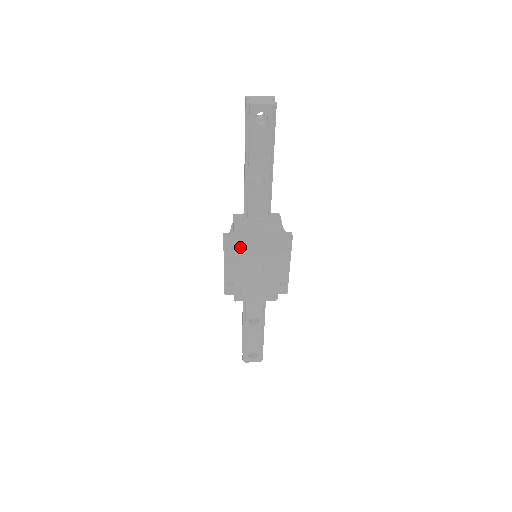
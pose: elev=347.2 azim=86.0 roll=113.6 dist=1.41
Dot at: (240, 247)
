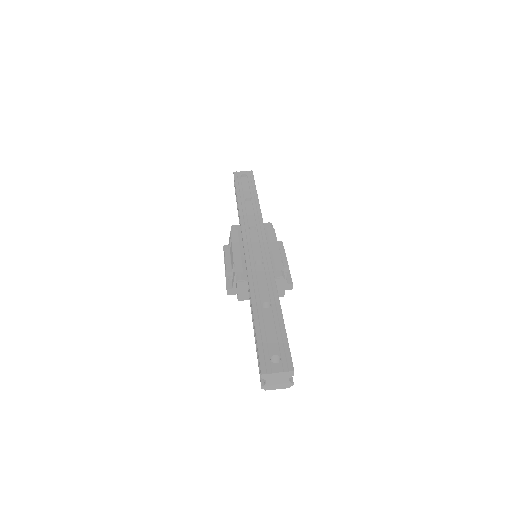
Dot at: occluded
